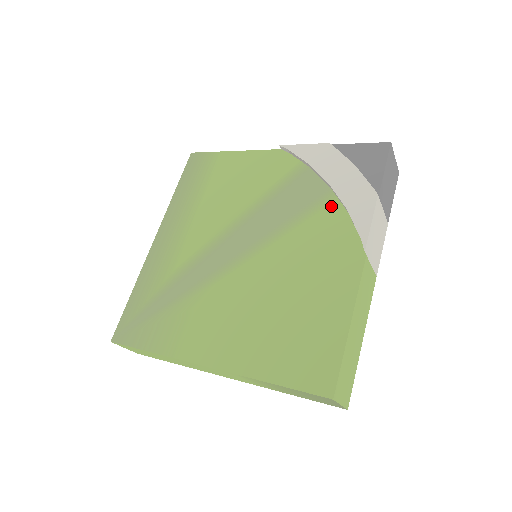
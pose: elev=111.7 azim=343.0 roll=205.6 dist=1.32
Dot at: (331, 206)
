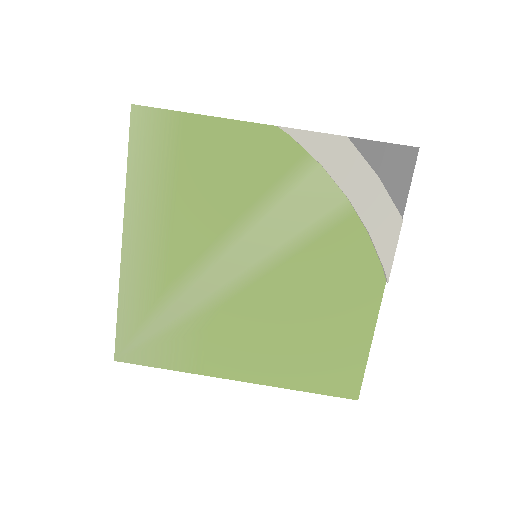
Dot at: (349, 222)
